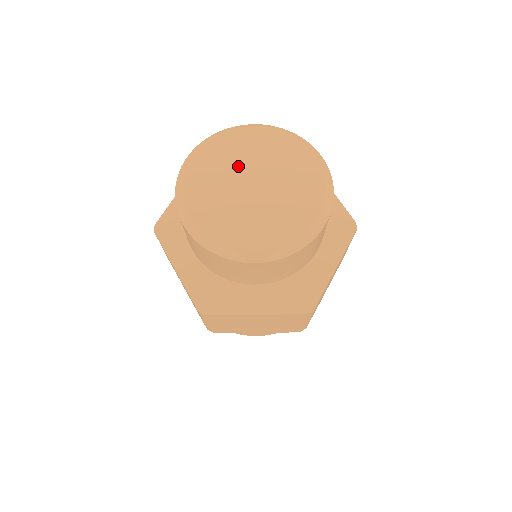
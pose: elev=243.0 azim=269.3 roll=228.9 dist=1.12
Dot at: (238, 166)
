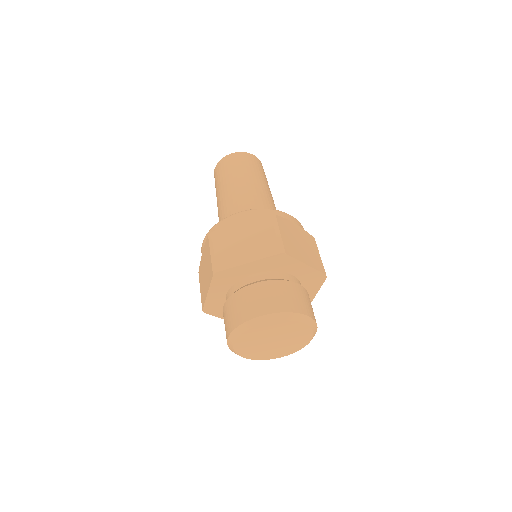
Dot at: (276, 334)
